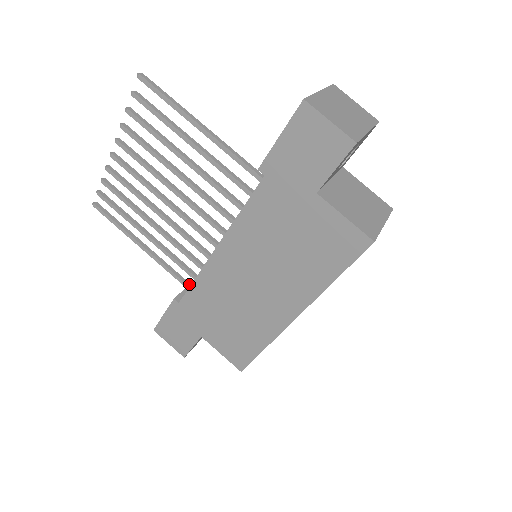
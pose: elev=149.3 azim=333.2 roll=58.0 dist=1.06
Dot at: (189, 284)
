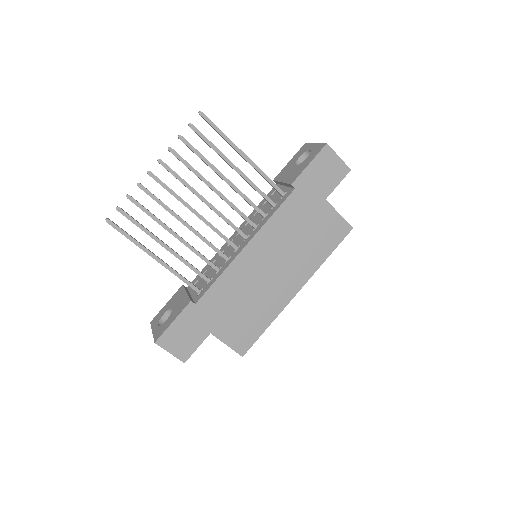
Dot at: (198, 288)
